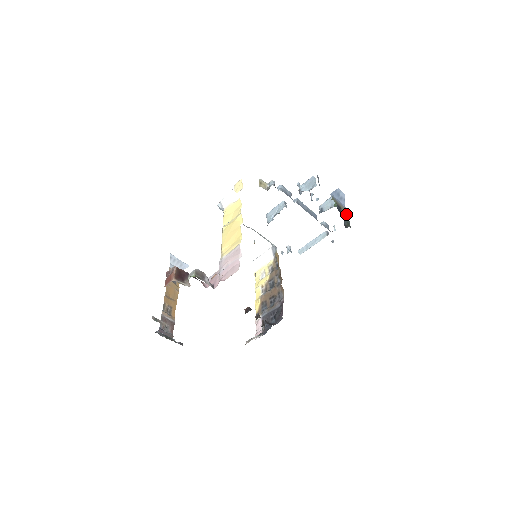
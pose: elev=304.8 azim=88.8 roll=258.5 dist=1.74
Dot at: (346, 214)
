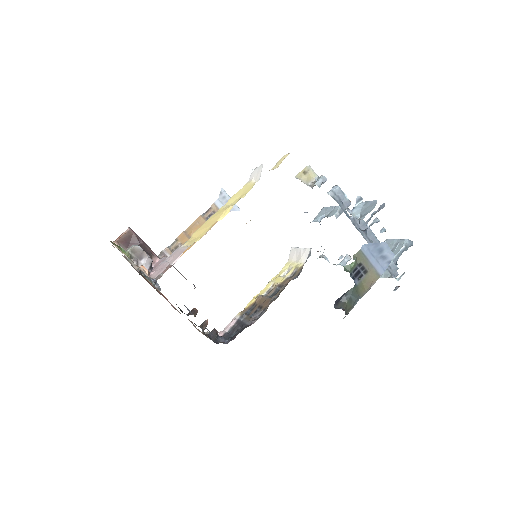
Dot at: (370, 284)
